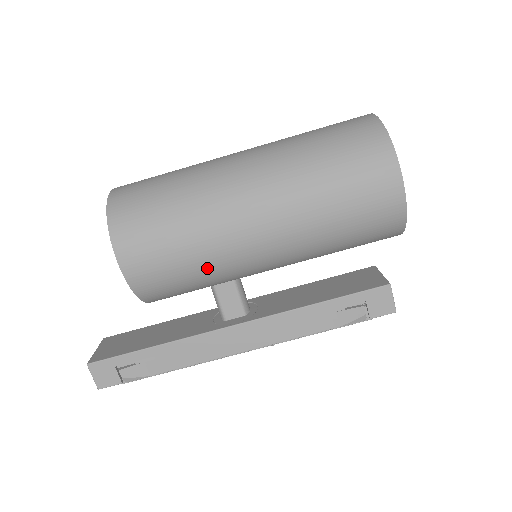
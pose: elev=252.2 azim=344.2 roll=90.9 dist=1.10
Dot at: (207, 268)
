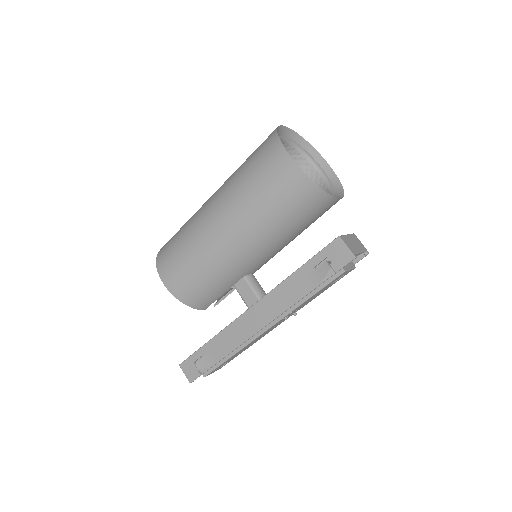
Dot at: (207, 268)
